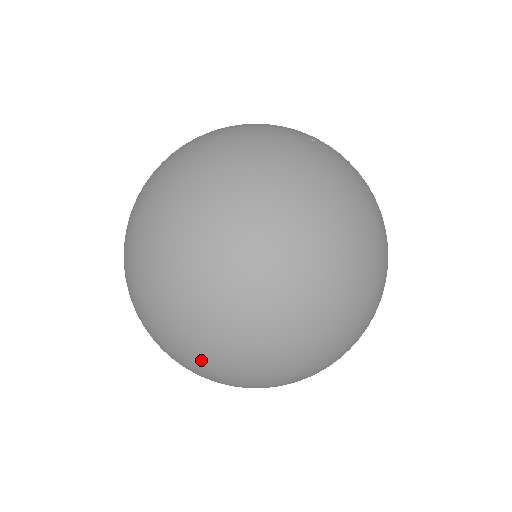
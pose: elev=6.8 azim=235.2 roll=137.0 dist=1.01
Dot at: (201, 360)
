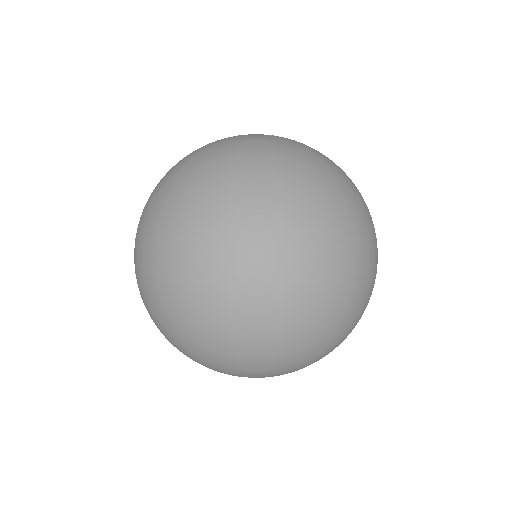
Dot at: (181, 333)
